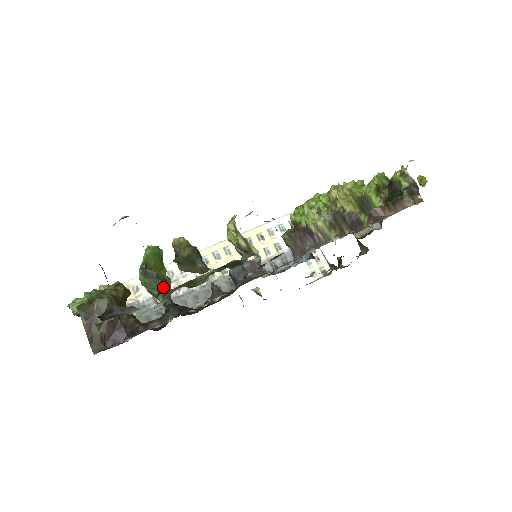
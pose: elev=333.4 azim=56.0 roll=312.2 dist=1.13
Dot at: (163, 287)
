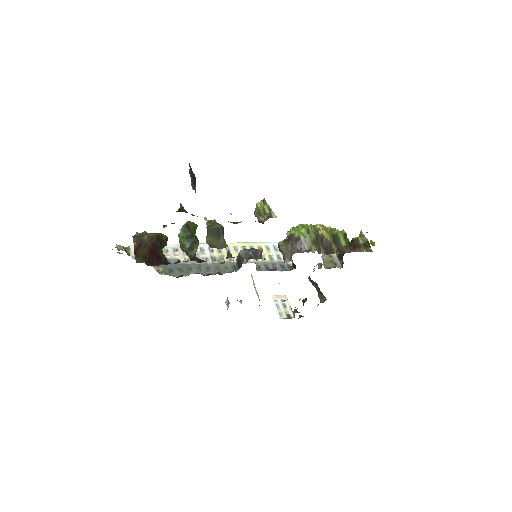
Dot at: (195, 242)
